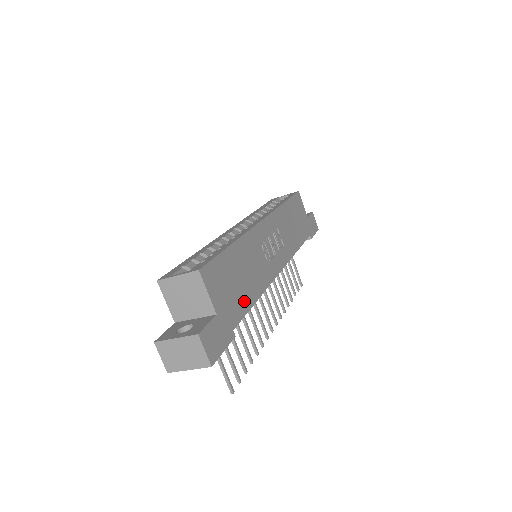
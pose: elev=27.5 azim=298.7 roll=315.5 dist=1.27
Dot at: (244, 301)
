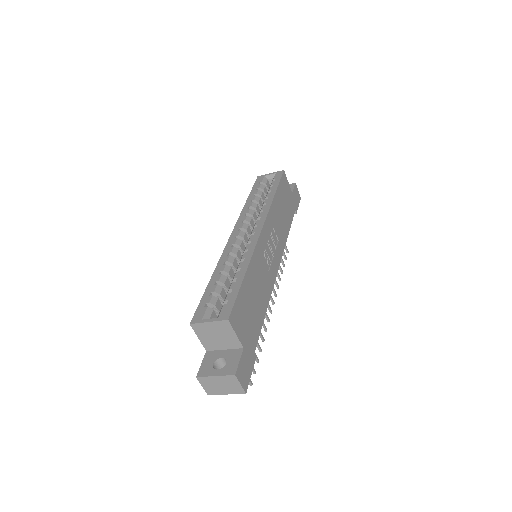
Dot at: (258, 320)
